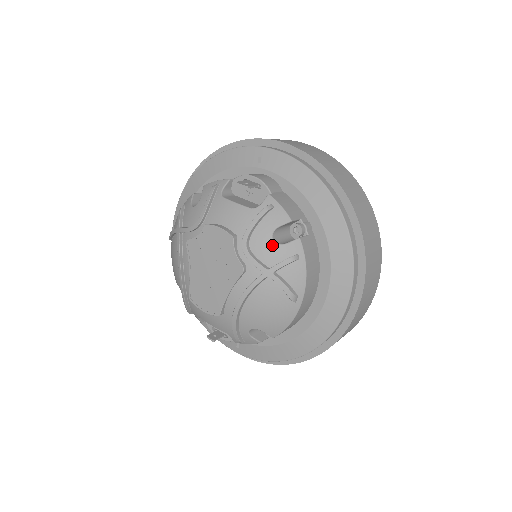
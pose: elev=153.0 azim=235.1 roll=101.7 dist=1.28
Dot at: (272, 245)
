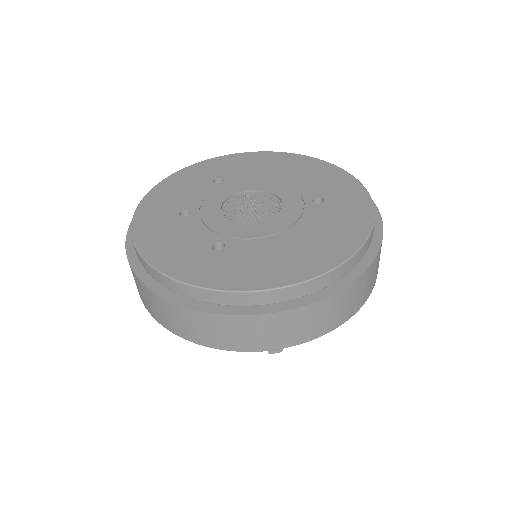
Dot at: occluded
